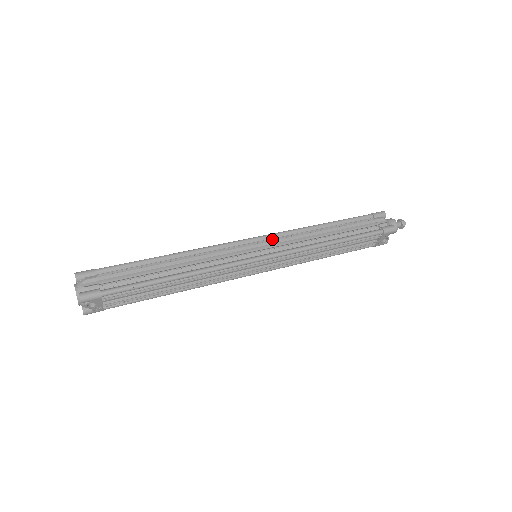
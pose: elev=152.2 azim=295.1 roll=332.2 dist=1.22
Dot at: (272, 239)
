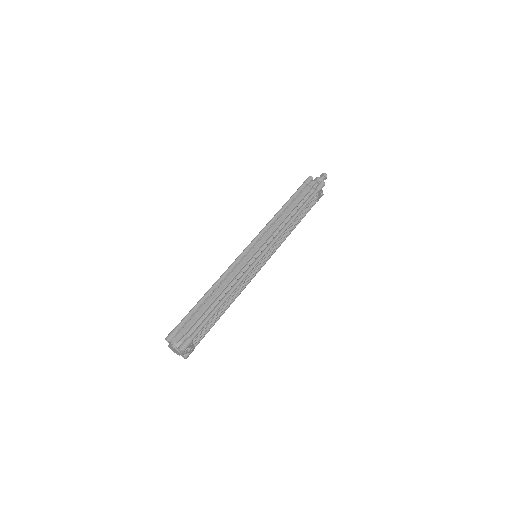
Dot at: (259, 239)
